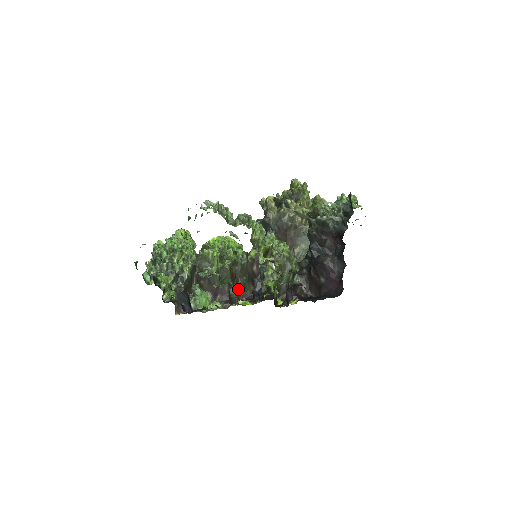
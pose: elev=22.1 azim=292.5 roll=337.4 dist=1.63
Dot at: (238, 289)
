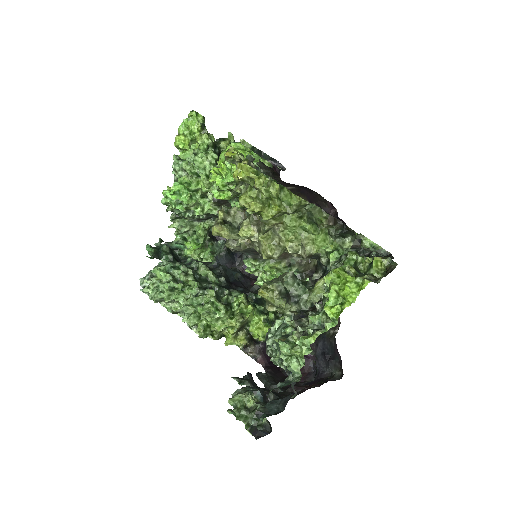
Dot at: occluded
